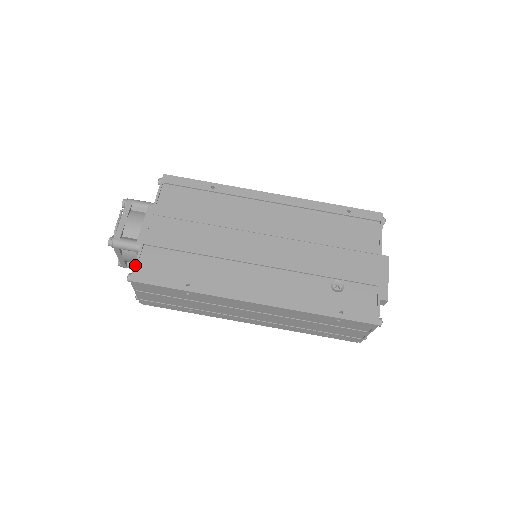
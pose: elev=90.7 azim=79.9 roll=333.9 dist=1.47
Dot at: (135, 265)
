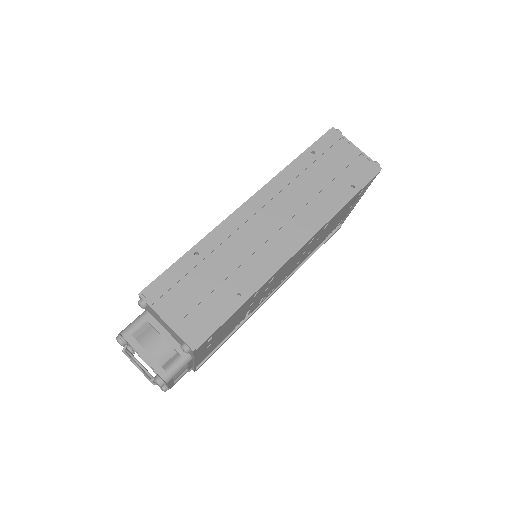
Dot at: occluded
